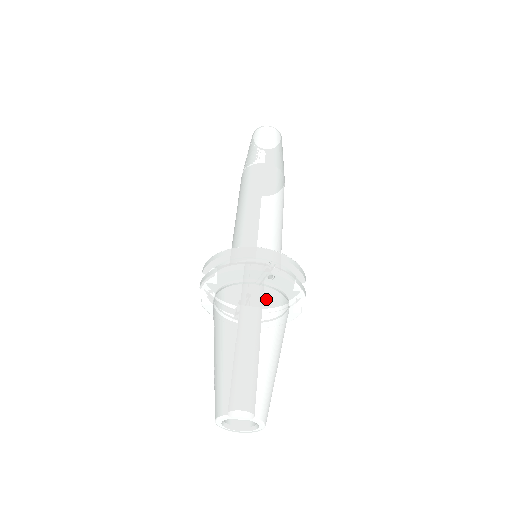
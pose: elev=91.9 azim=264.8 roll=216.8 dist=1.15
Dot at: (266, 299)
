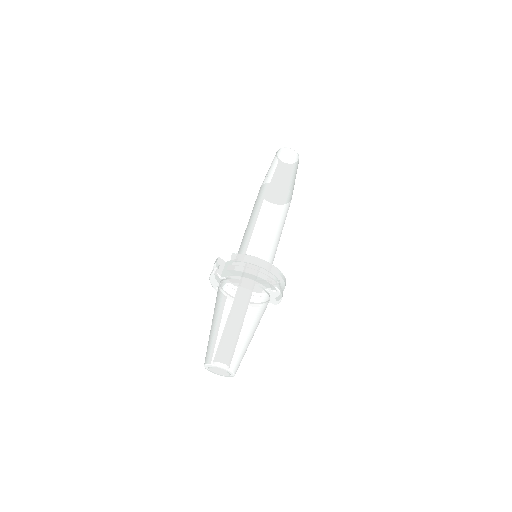
Dot at: (265, 302)
